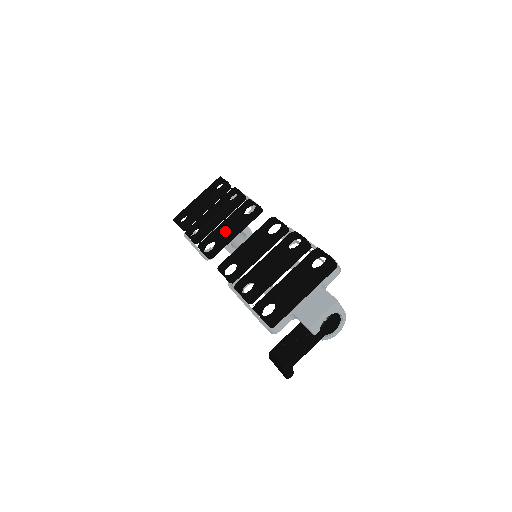
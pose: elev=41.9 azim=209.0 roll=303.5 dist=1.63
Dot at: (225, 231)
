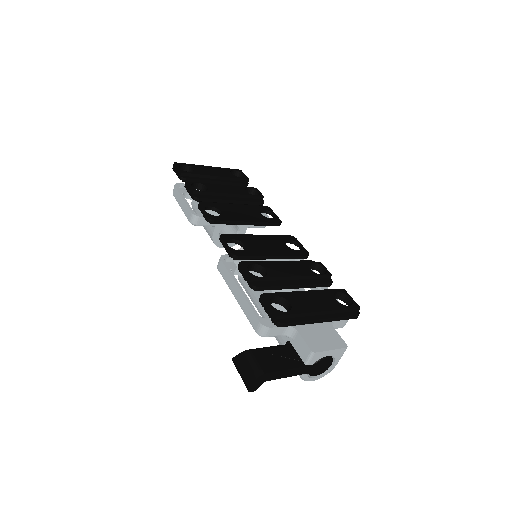
Dot at: (237, 212)
